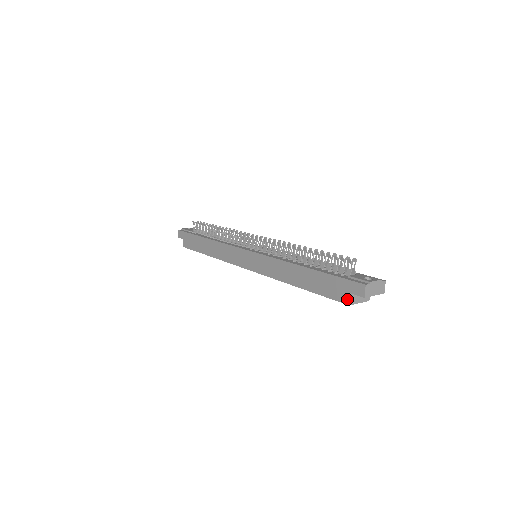
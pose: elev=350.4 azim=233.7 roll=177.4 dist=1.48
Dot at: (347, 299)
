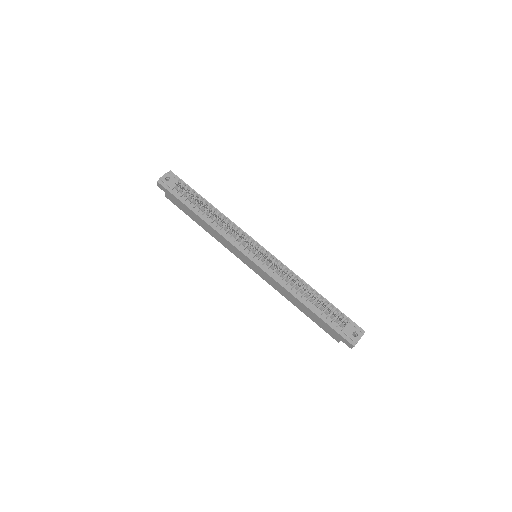
Dot at: (338, 340)
